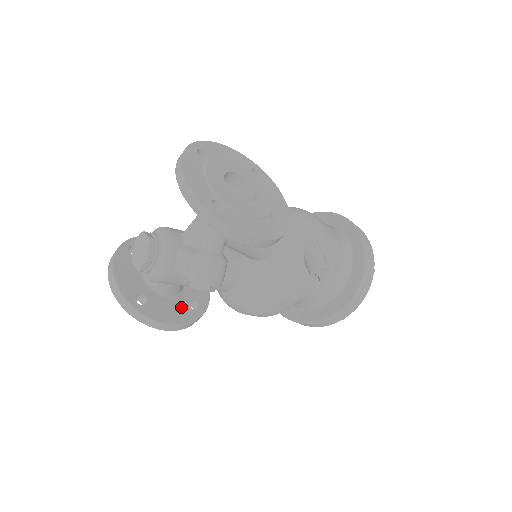
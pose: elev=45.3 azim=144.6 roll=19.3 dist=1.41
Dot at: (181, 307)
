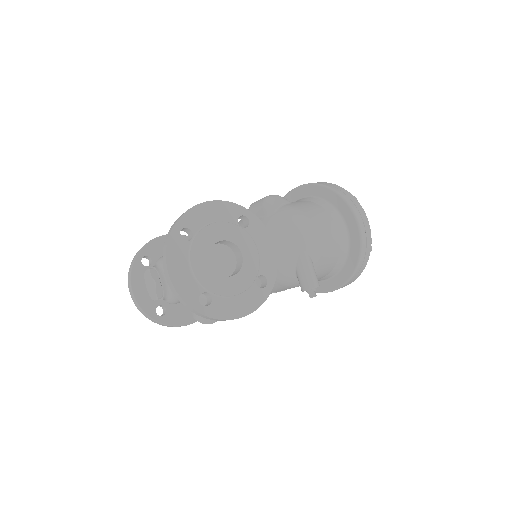
Dot at: occluded
